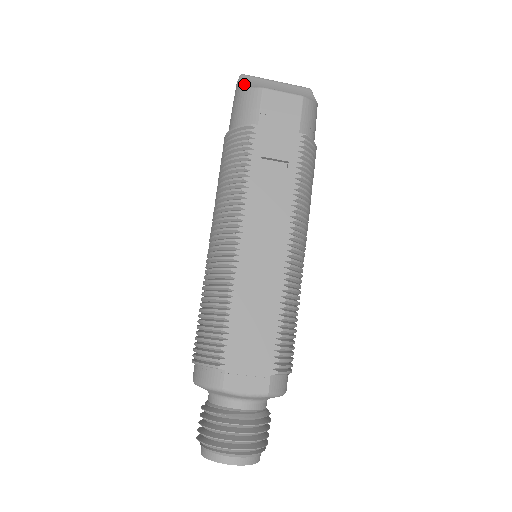
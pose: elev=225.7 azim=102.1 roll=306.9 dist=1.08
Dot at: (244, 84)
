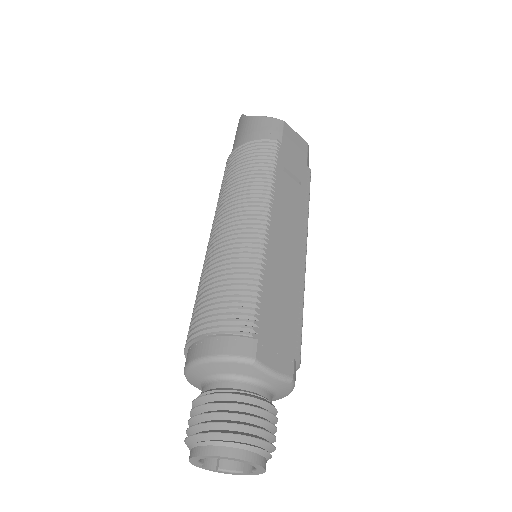
Dot at: occluded
